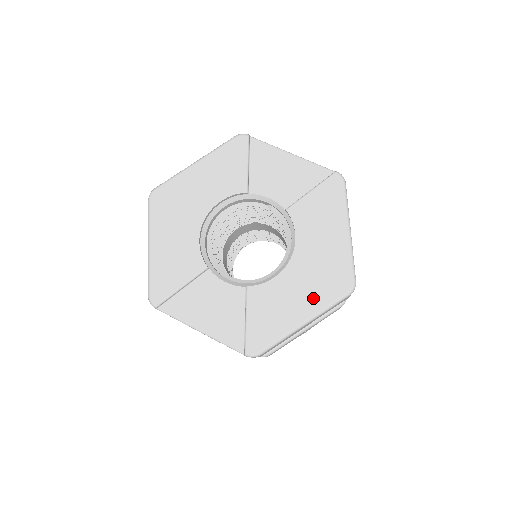
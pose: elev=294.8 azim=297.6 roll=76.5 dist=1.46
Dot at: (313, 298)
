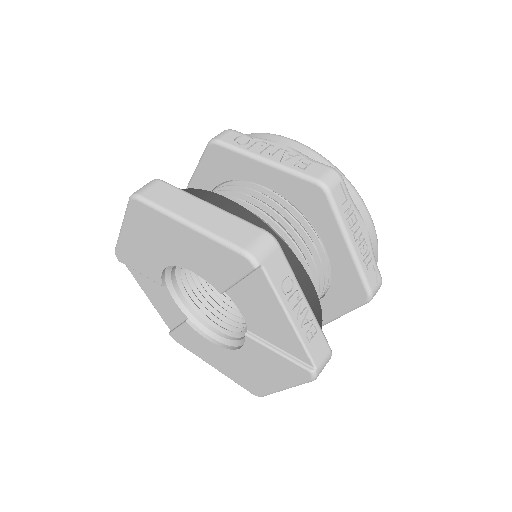
Dot at: (227, 370)
